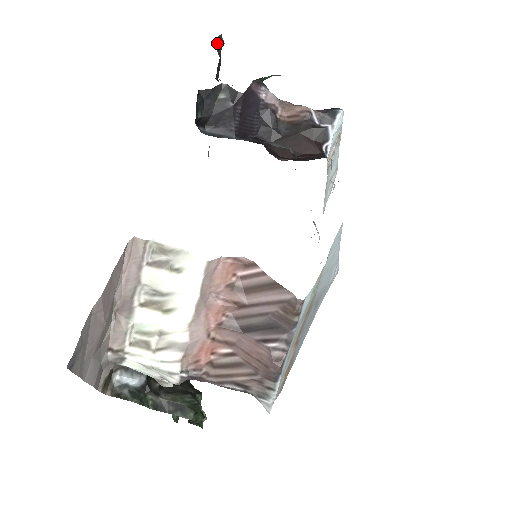
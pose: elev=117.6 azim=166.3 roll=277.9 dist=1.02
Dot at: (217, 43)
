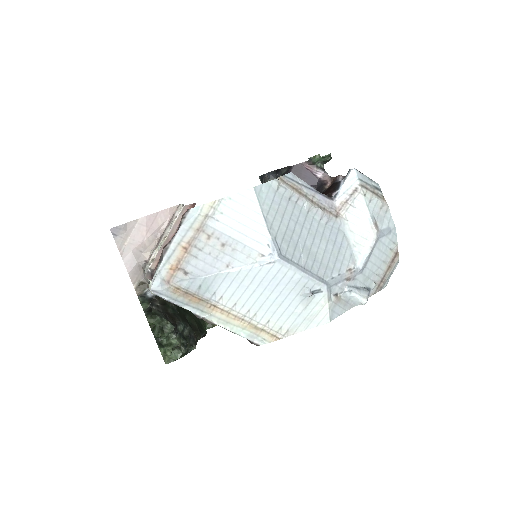
Dot at: occluded
